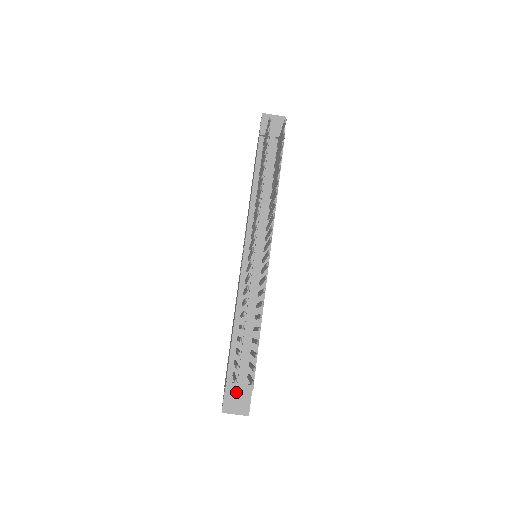
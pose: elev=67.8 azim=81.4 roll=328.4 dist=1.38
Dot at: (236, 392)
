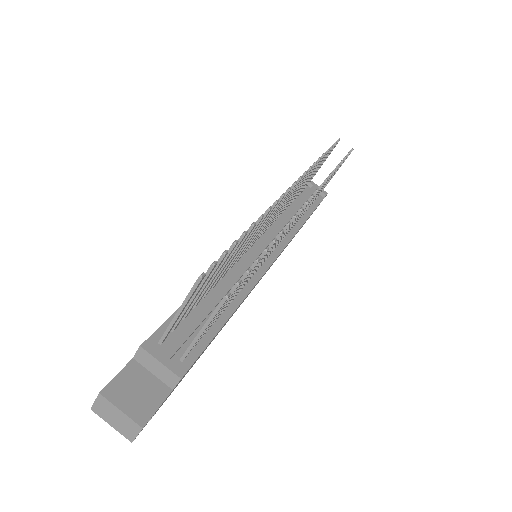
Dot at: (144, 378)
